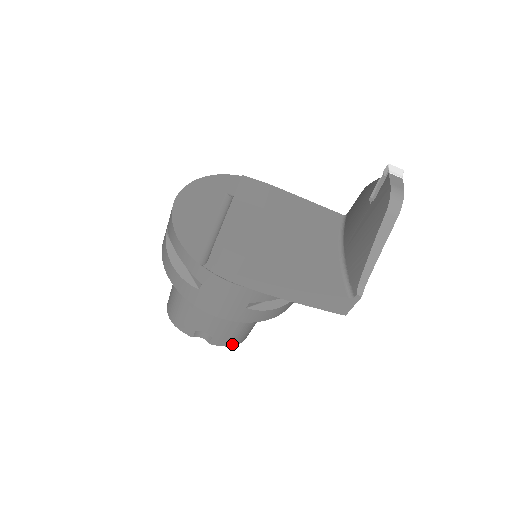
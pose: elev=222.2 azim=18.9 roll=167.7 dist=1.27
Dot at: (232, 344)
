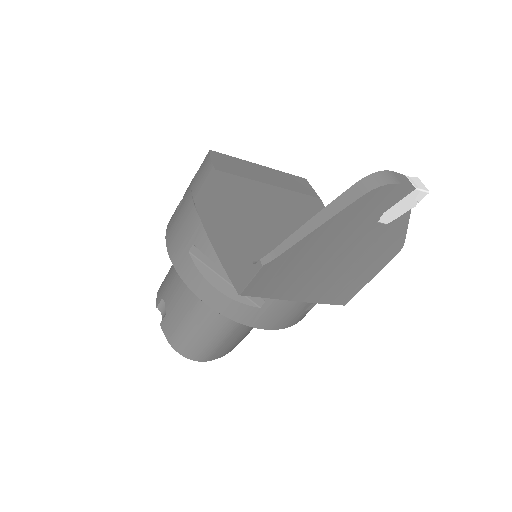
Dot at: (174, 344)
